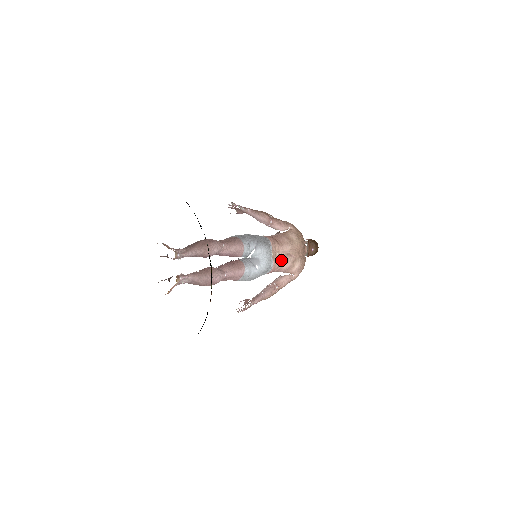
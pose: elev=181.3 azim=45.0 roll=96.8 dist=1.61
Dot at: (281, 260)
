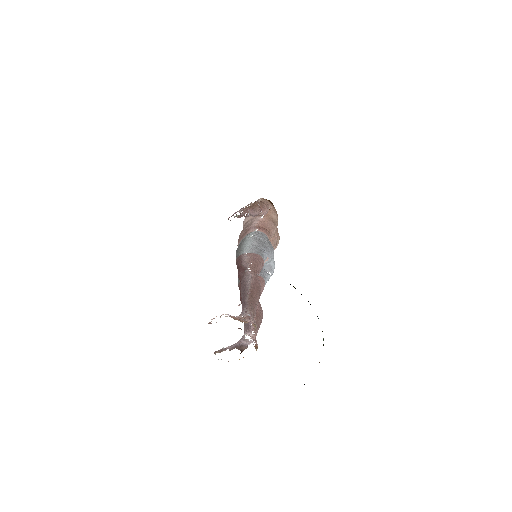
Dot at: occluded
